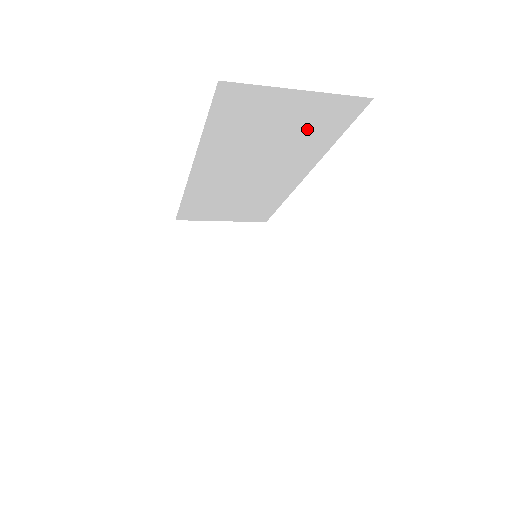
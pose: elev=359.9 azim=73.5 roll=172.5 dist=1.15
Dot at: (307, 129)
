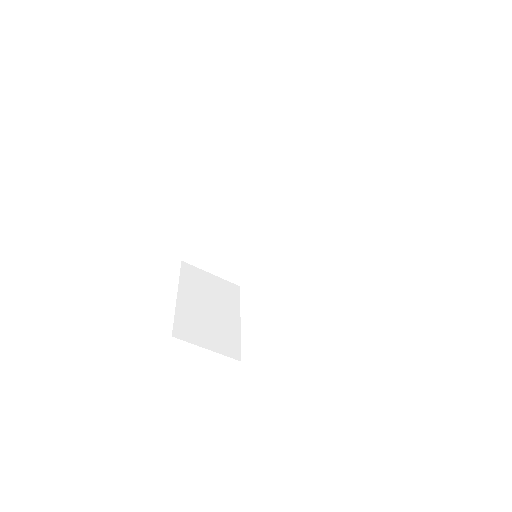
Dot at: (300, 188)
